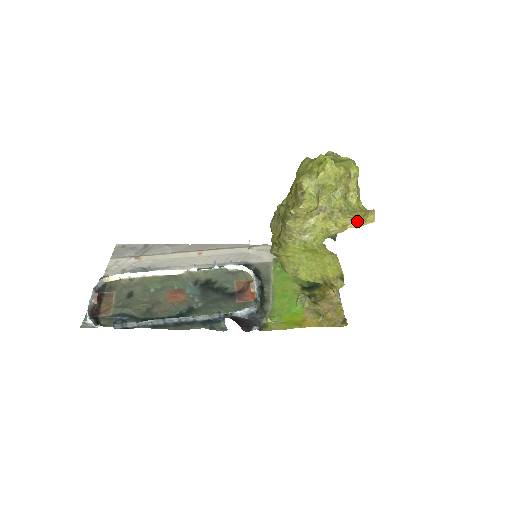
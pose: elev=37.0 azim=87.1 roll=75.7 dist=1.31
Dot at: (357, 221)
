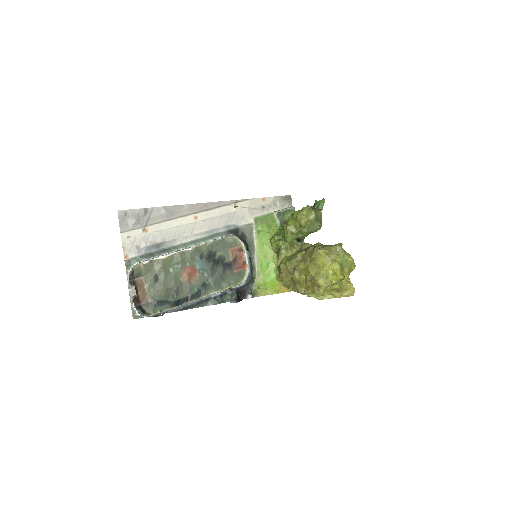
Dot at: (343, 294)
